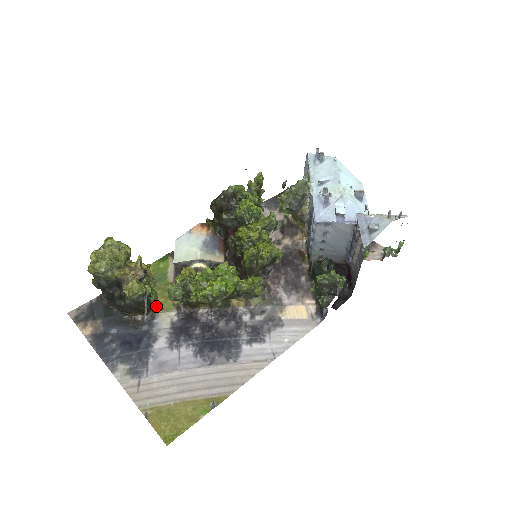
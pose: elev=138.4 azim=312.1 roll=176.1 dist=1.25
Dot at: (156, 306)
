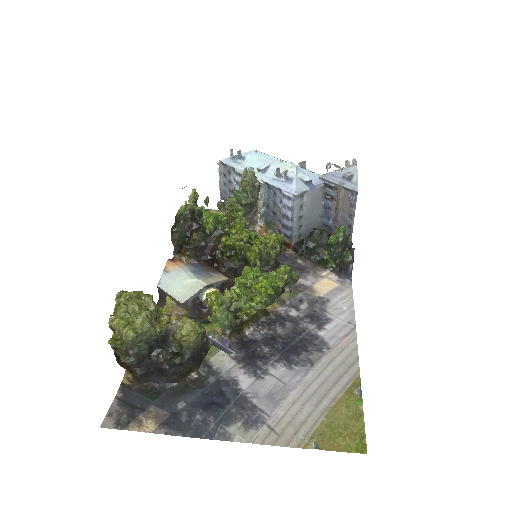
Dot at: occluded
